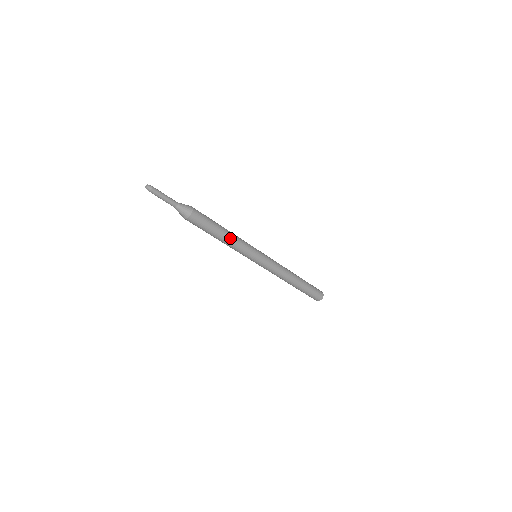
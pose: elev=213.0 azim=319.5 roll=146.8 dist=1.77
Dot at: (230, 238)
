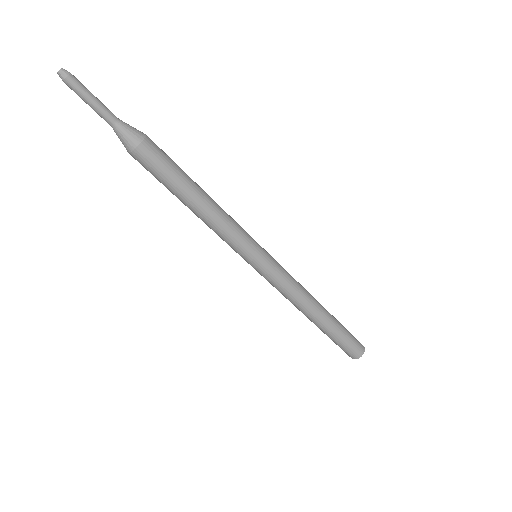
Dot at: (207, 212)
